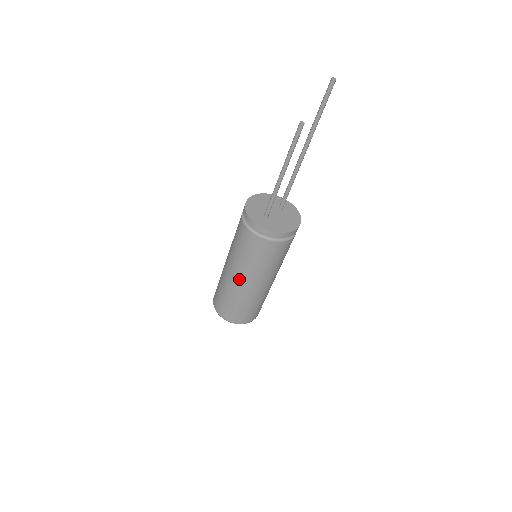
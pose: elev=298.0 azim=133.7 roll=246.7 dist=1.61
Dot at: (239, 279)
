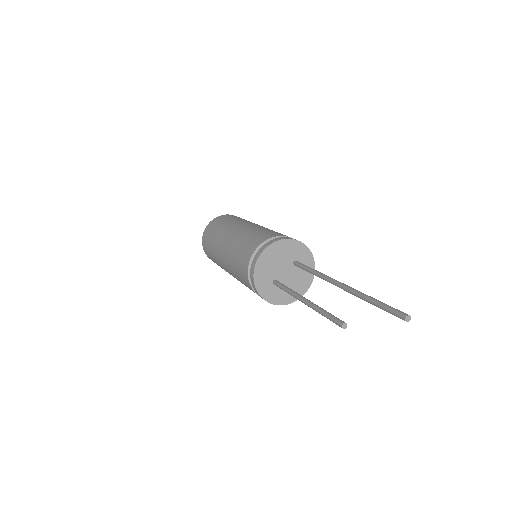
Dot at: occluded
